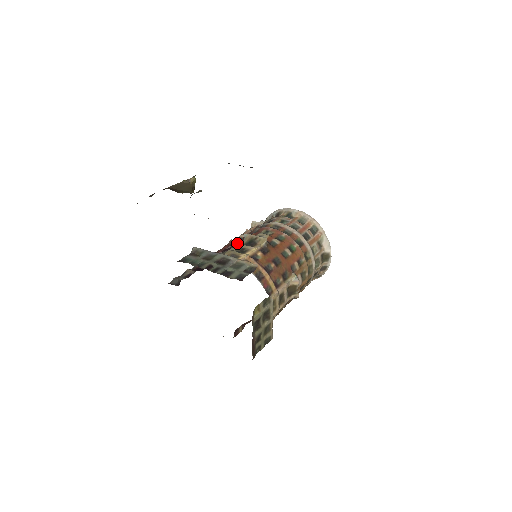
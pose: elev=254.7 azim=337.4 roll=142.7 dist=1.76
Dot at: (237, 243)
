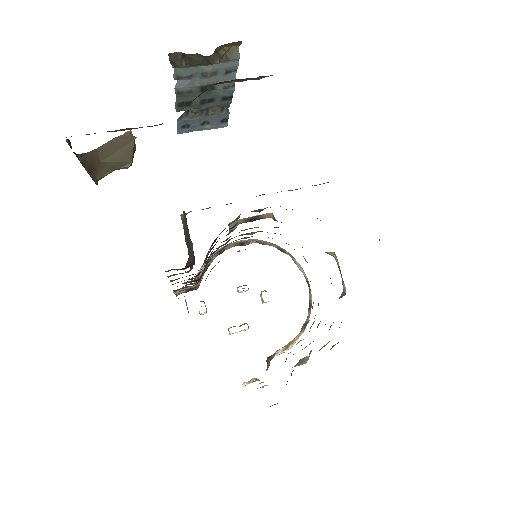
Dot at: occluded
